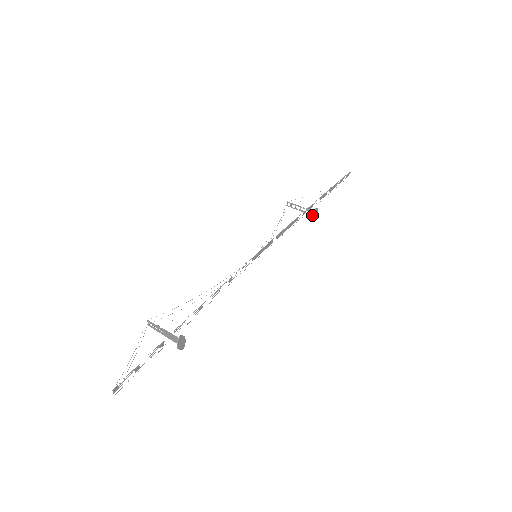
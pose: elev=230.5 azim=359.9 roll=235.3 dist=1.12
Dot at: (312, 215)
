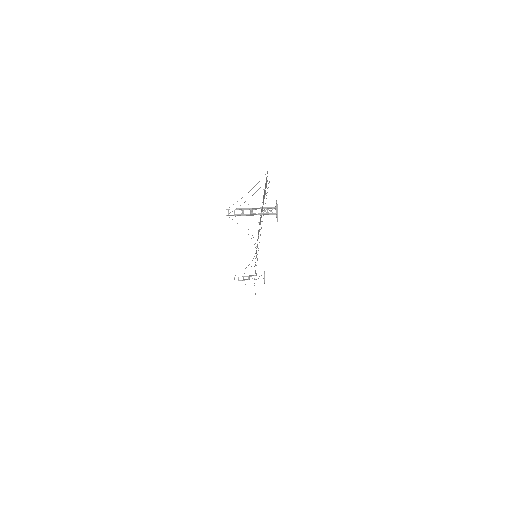
Dot at: occluded
